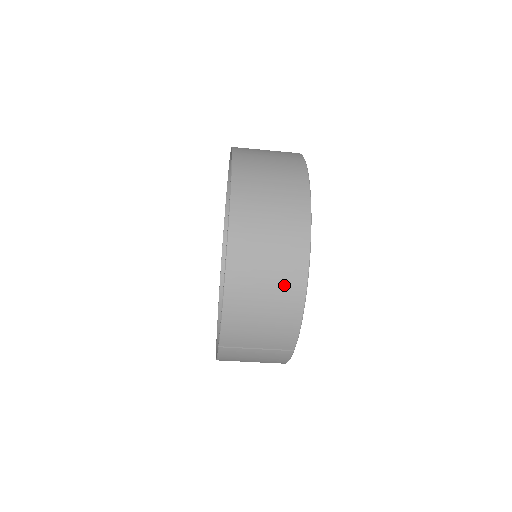
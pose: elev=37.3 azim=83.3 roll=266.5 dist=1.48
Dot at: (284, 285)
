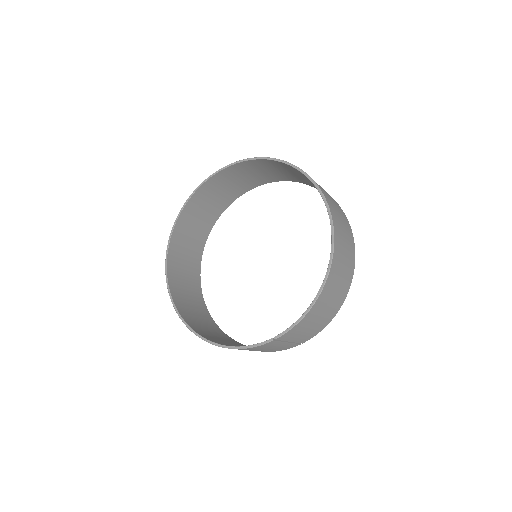
Dot at: (339, 297)
